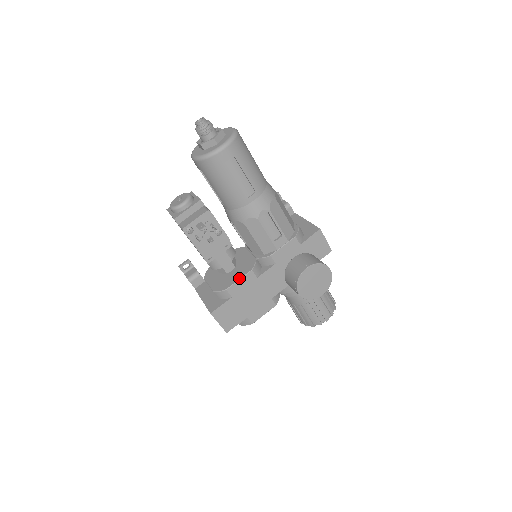
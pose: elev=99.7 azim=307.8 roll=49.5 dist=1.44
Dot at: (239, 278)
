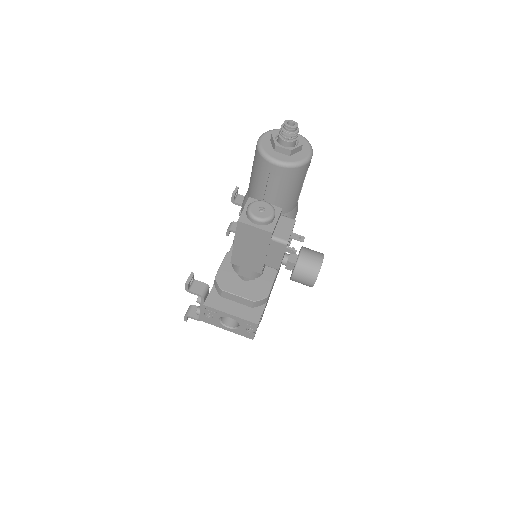
Dot at: (272, 282)
